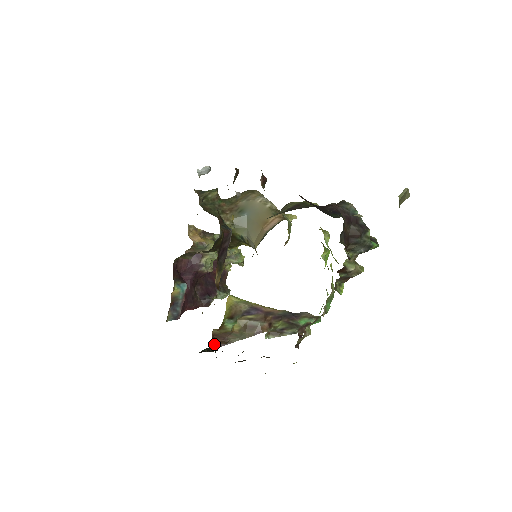
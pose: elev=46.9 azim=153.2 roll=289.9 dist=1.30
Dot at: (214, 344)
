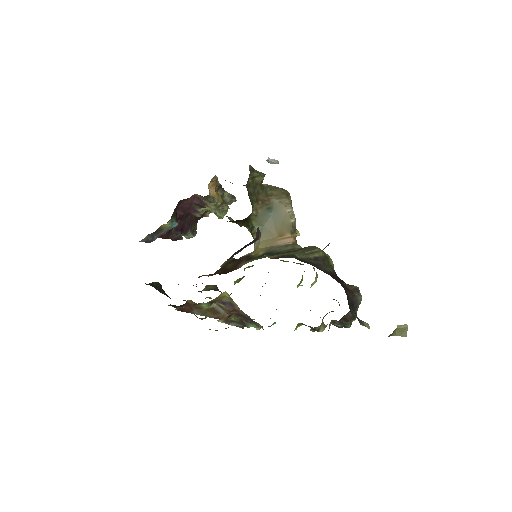
Dot at: (180, 307)
